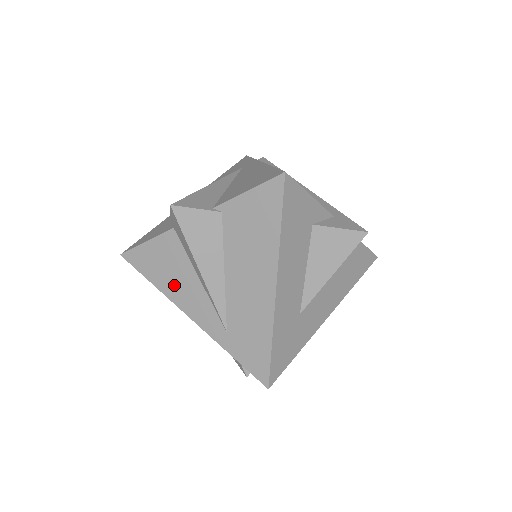
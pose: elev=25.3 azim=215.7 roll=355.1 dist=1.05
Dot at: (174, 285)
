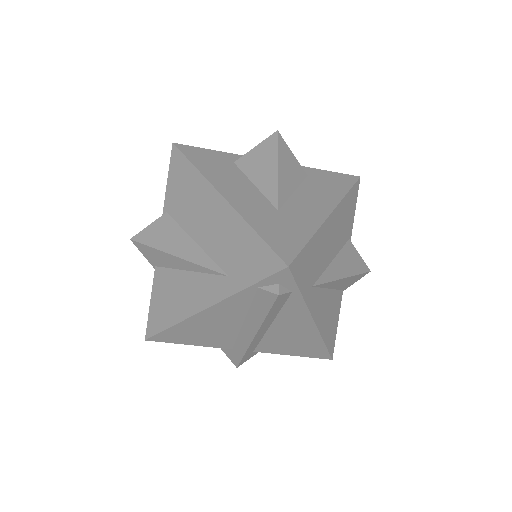
Dot at: (180, 303)
